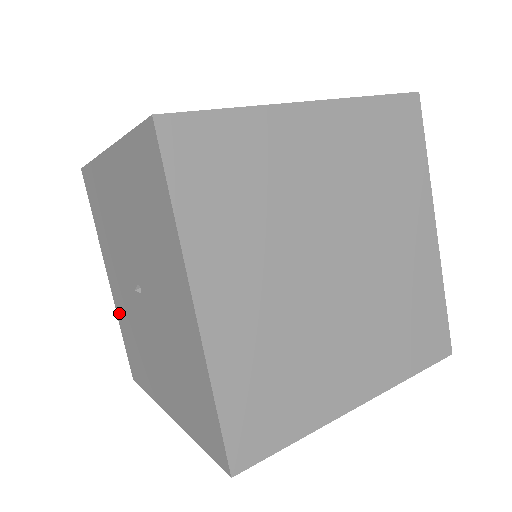
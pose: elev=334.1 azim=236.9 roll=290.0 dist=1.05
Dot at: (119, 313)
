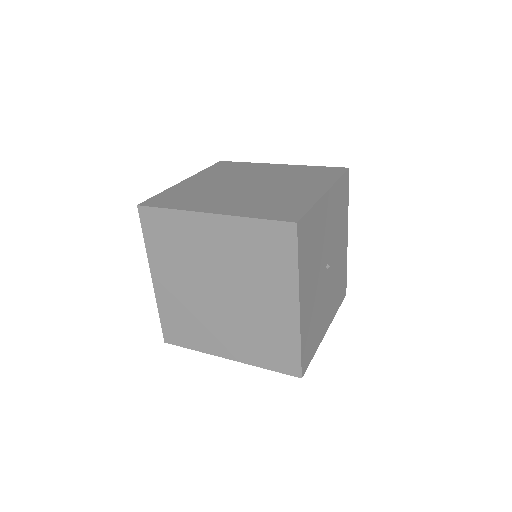
Dot at: occluded
